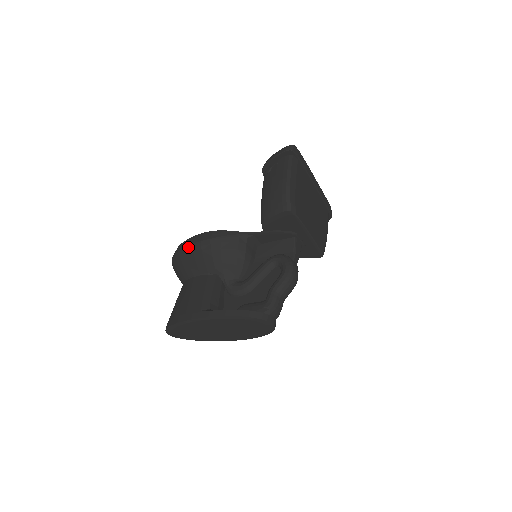
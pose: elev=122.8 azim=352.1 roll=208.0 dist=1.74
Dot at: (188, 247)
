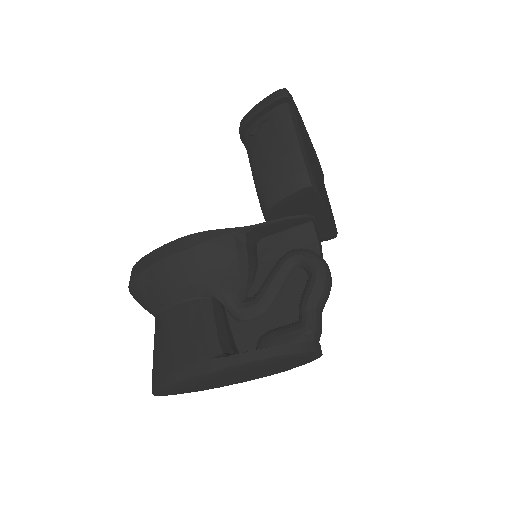
Dot at: (157, 265)
